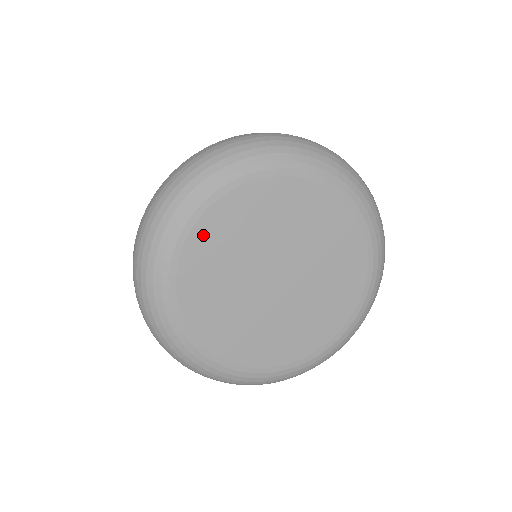
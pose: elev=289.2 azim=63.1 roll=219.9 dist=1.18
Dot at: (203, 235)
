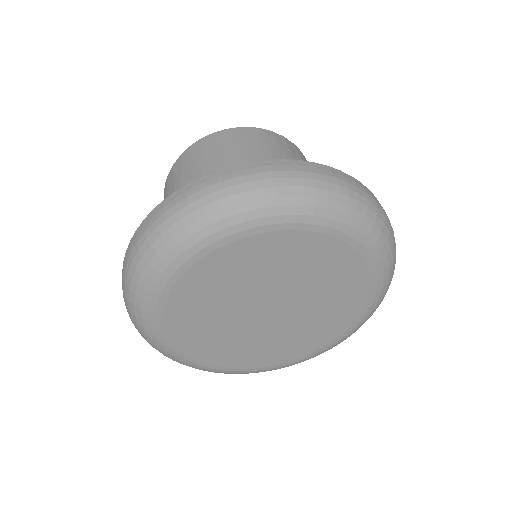
Dot at: (205, 269)
